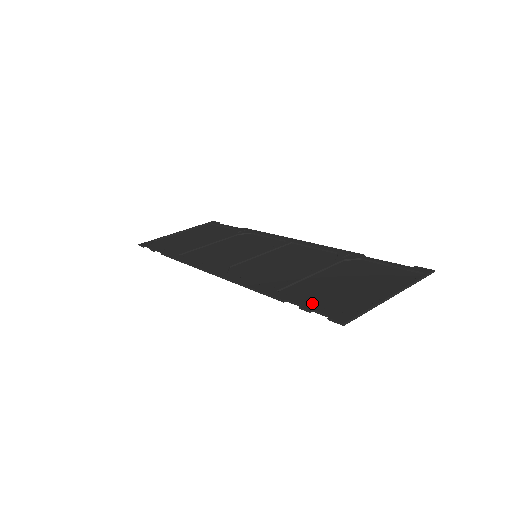
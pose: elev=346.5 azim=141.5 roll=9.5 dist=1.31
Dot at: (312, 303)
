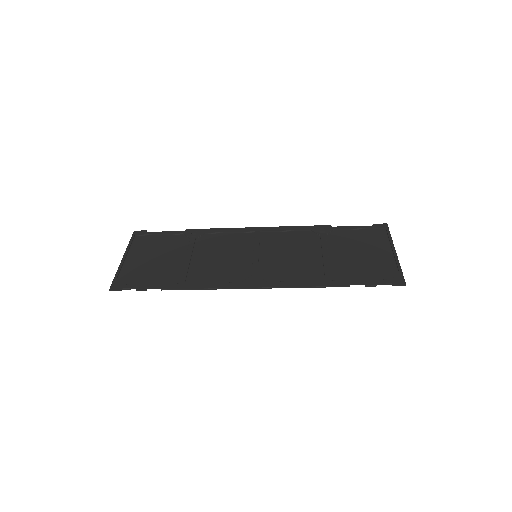
Dot at: (366, 279)
